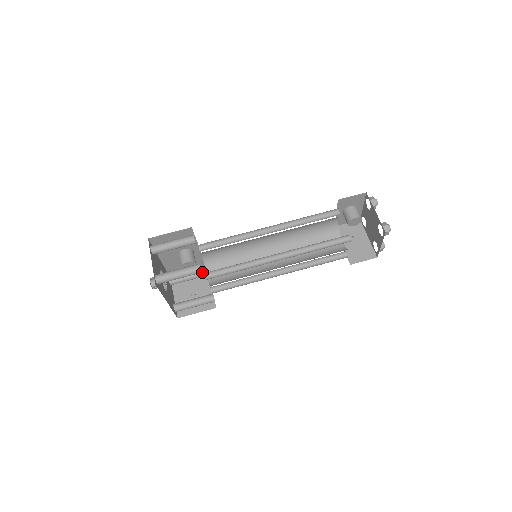
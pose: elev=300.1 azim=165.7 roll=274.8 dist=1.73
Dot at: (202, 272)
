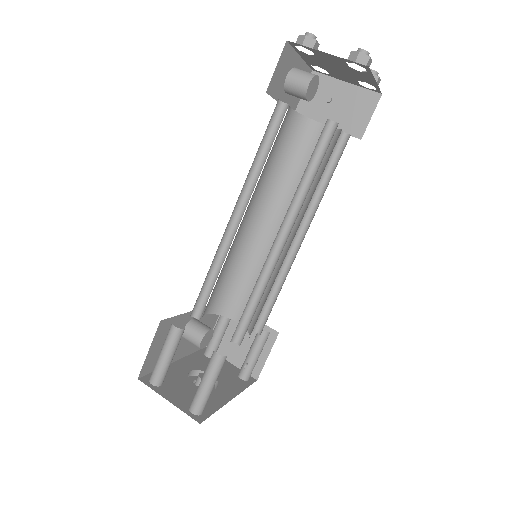
Dot at: occluded
